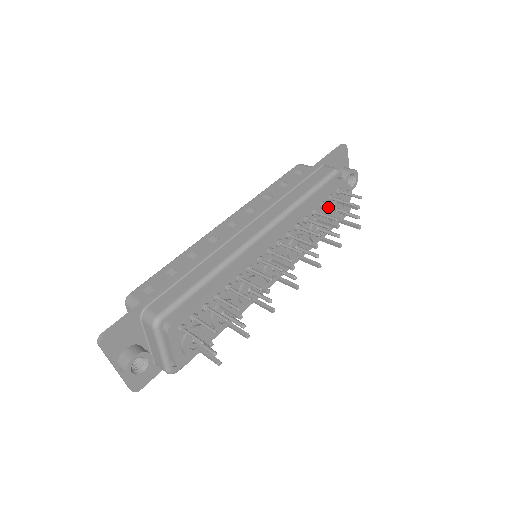
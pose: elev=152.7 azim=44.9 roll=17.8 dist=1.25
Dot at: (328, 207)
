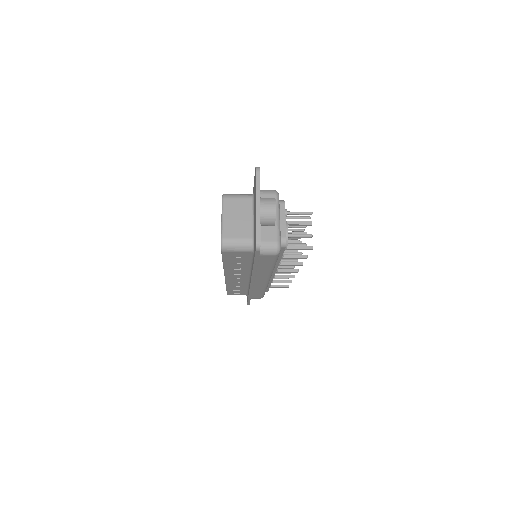
Dot at: occluded
